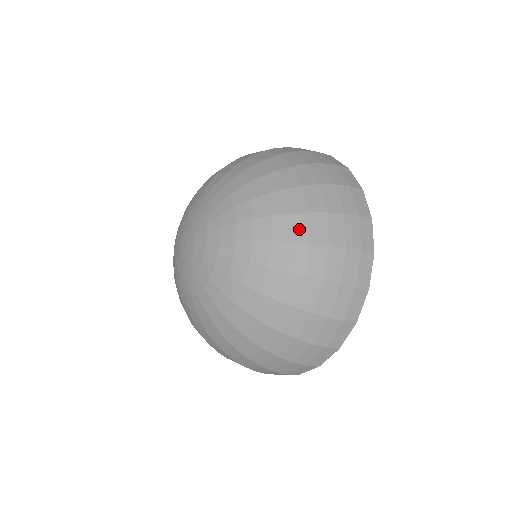
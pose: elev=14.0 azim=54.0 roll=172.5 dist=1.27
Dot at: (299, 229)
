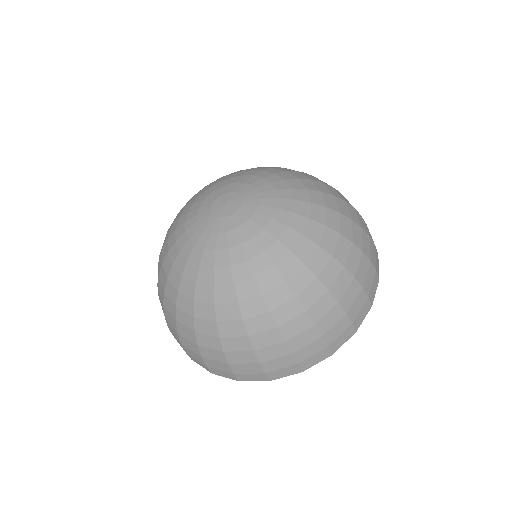
Dot at: occluded
